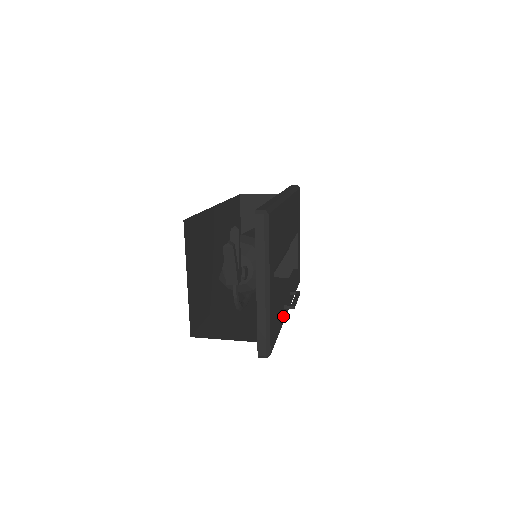
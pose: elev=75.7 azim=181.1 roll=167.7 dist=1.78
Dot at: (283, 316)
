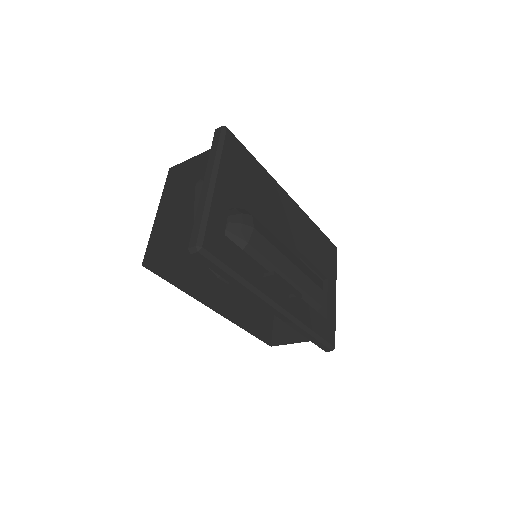
Dot at: (260, 283)
